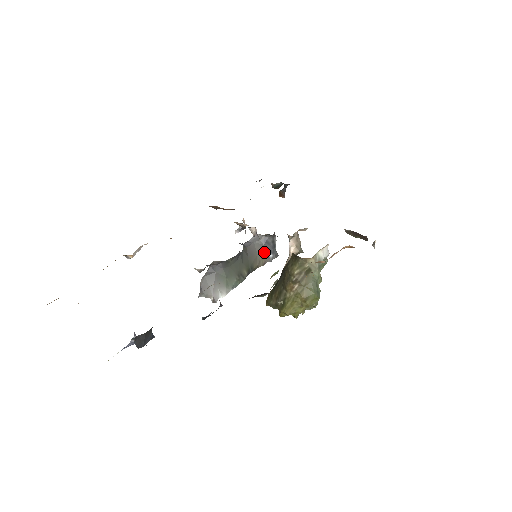
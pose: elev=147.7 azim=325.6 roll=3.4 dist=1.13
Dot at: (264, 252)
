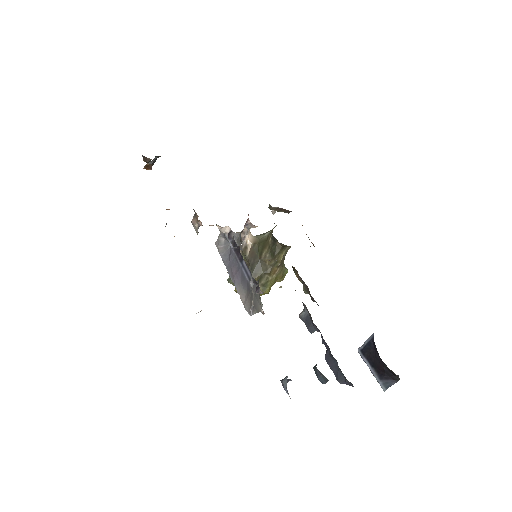
Dot at: occluded
